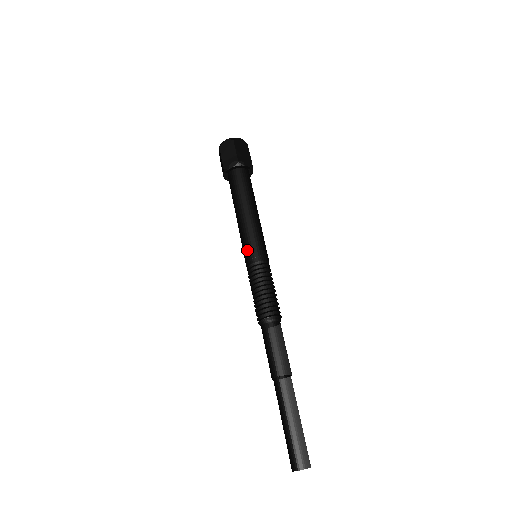
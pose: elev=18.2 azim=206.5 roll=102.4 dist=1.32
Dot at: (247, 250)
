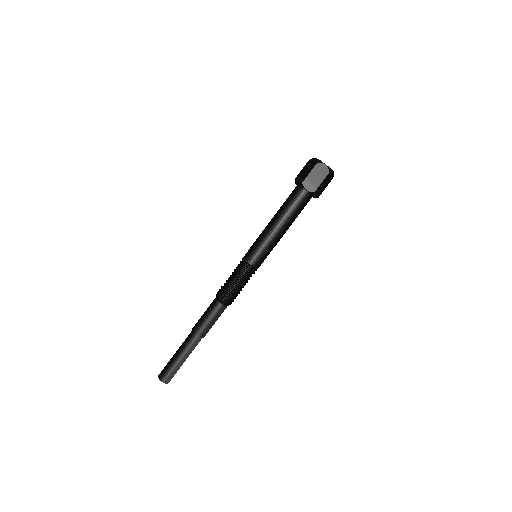
Dot at: (256, 253)
